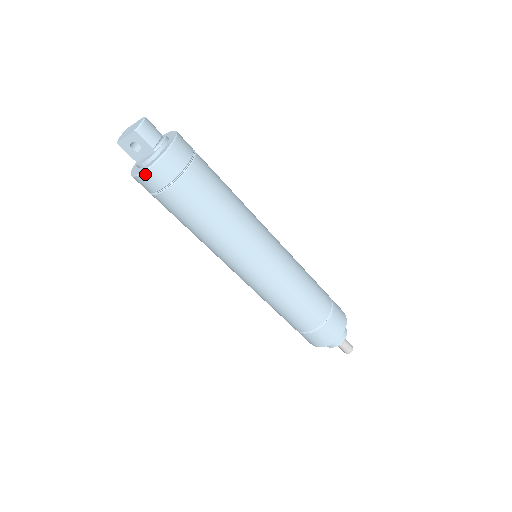
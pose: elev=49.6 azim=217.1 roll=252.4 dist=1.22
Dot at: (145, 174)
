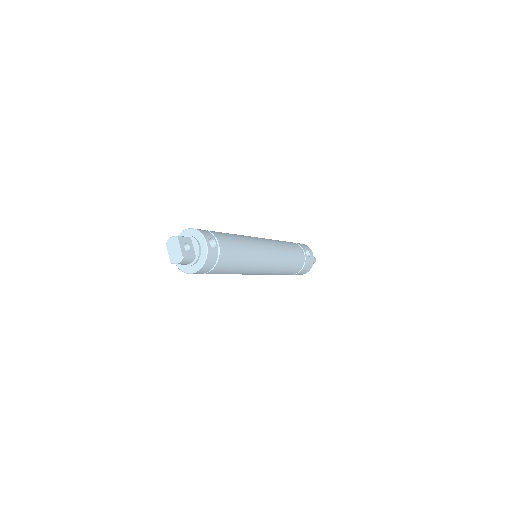
Dot at: occluded
